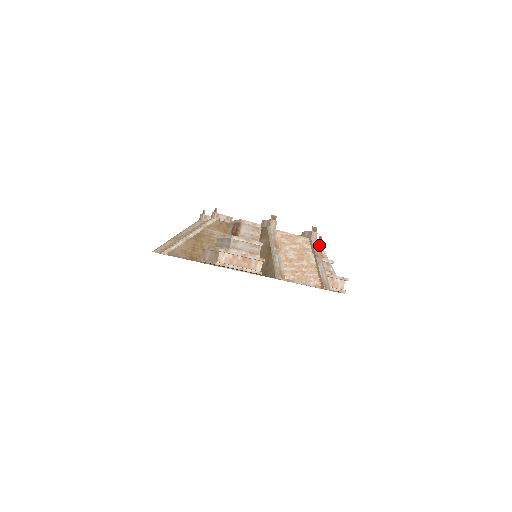
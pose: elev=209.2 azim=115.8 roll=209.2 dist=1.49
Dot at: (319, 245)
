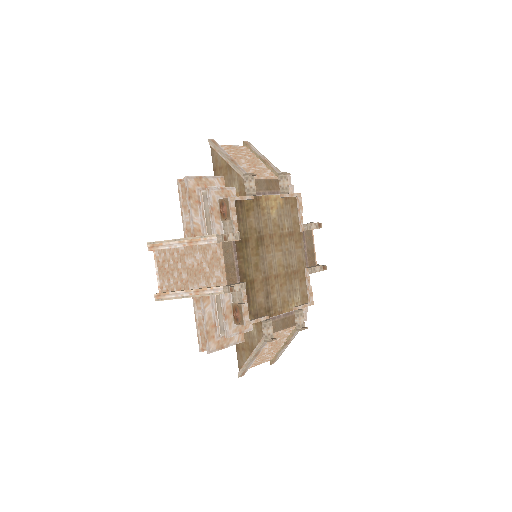
Dot at: occluded
